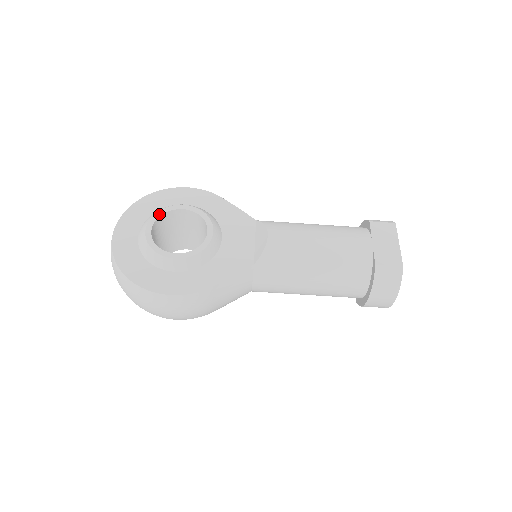
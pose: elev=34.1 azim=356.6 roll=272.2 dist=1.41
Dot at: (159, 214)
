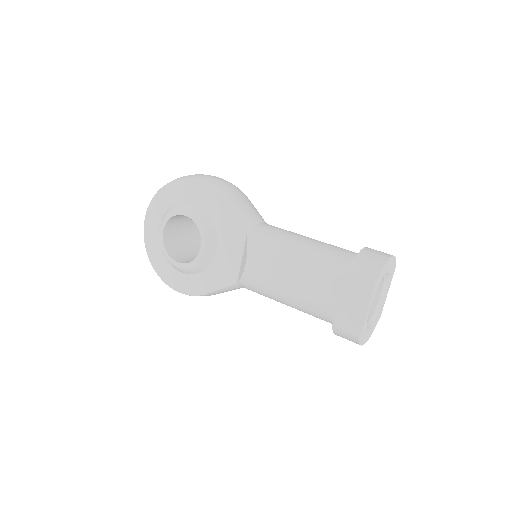
Dot at: (168, 218)
